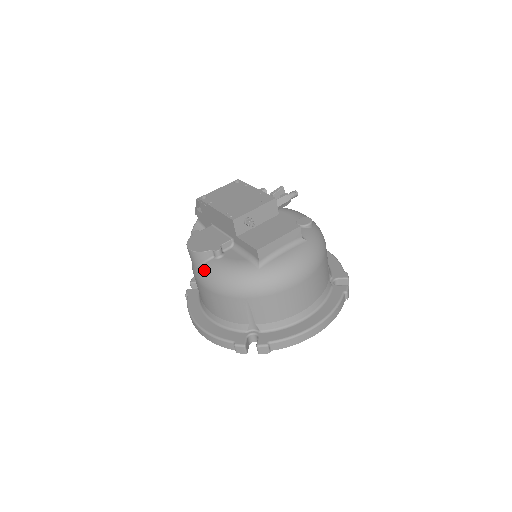
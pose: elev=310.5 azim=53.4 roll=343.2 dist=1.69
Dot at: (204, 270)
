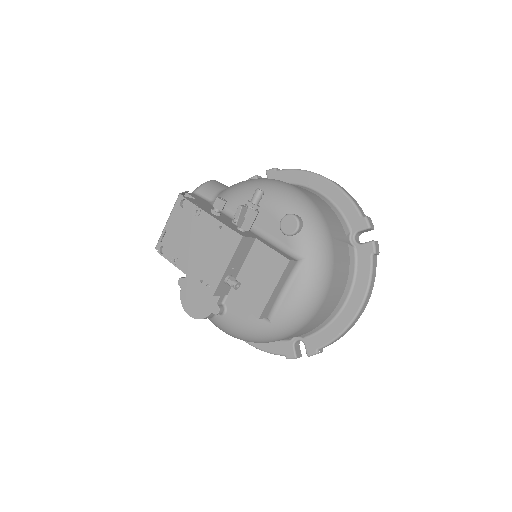
Dot at: (217, 326)
